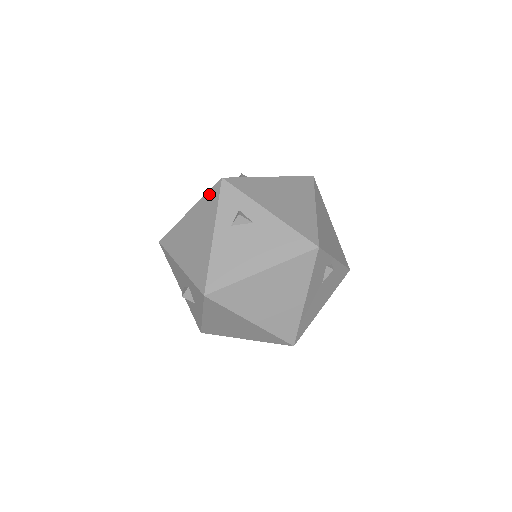
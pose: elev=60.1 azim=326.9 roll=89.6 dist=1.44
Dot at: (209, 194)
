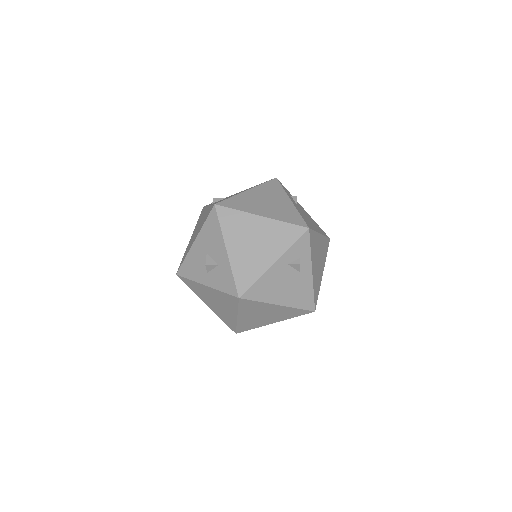
Dot at: (290, 227)
